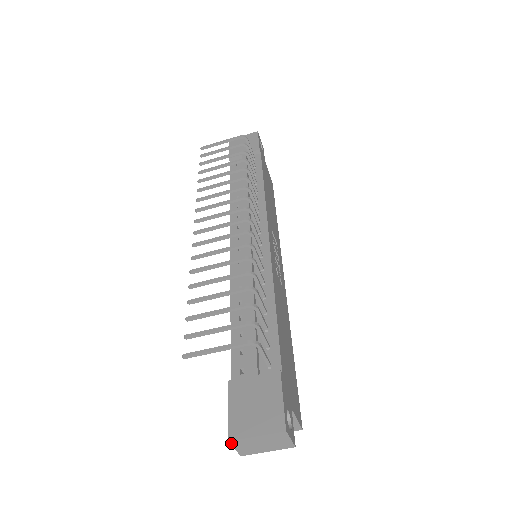
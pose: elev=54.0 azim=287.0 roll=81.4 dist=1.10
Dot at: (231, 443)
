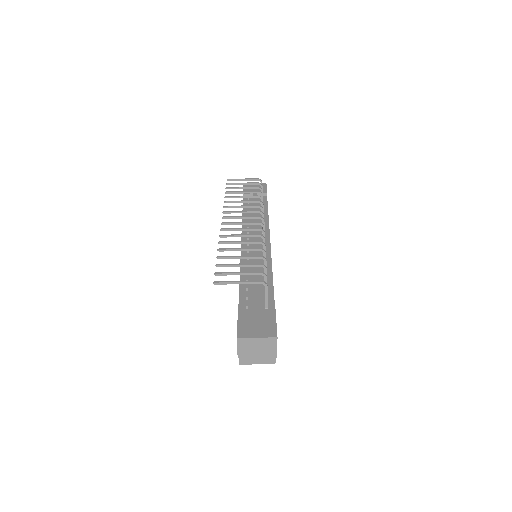
Dot at: (238, 341)
